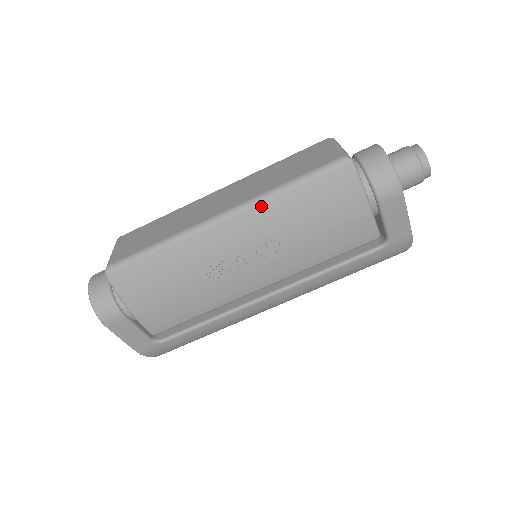
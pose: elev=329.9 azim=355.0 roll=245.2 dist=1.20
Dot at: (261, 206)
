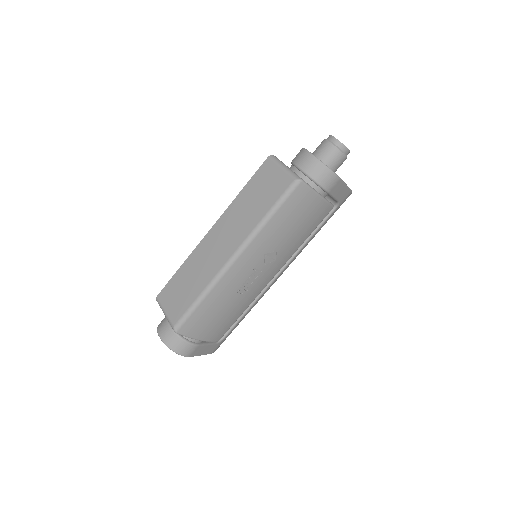
Dot at: (256, 239)
